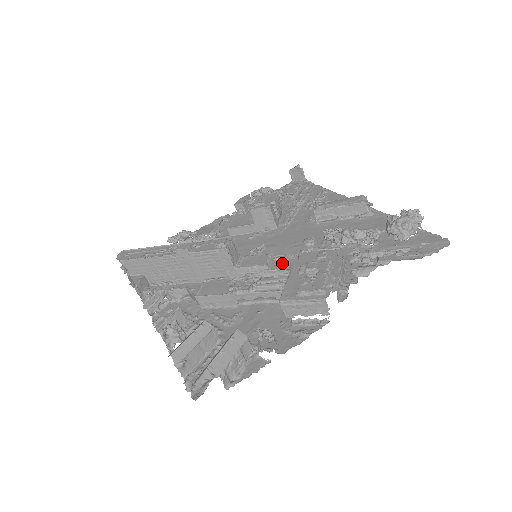
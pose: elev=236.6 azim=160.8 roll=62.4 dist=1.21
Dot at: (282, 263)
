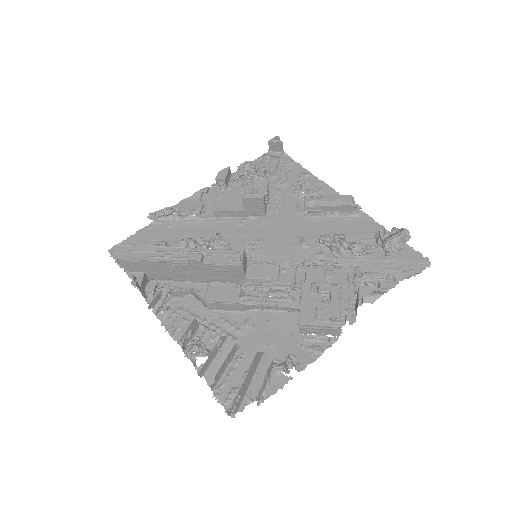
Dot at: (291, 277)
